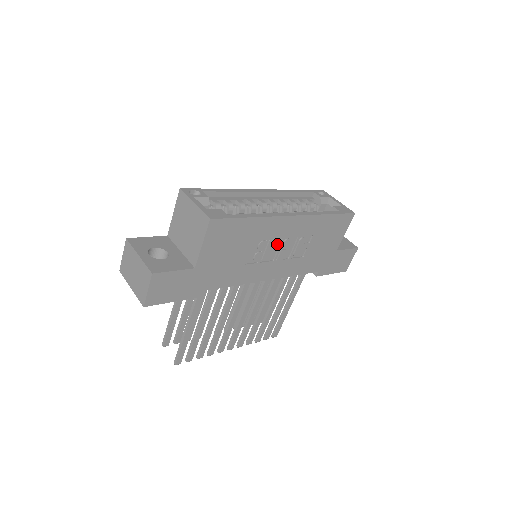
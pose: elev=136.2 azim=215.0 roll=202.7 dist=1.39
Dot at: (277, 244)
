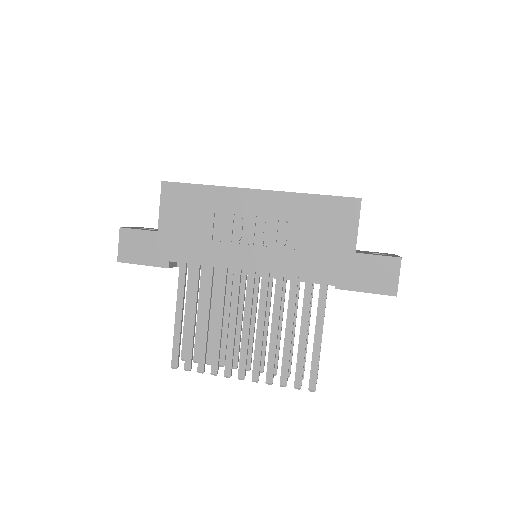
Dot at: (250, 224)
